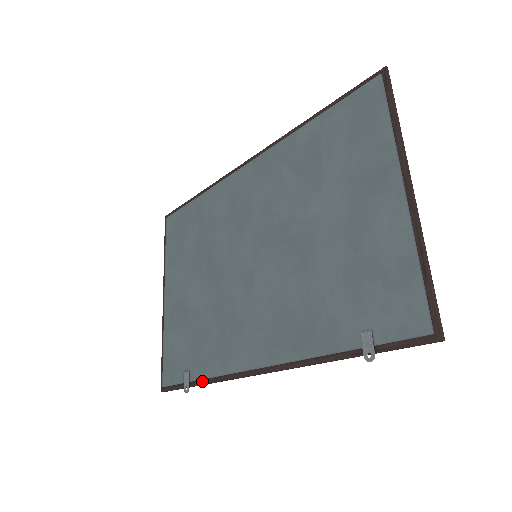
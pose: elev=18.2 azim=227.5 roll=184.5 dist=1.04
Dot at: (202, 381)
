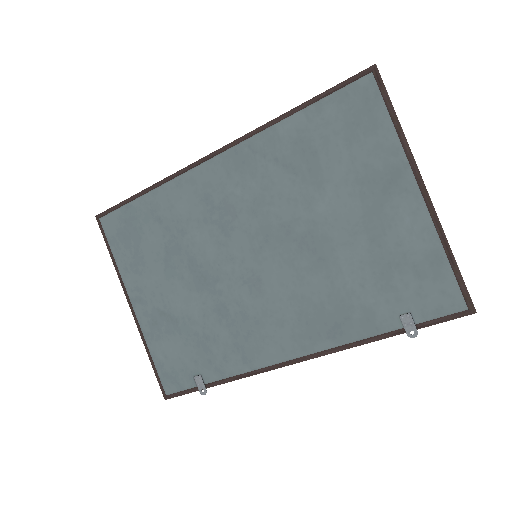
Dot at: (222, 381)
